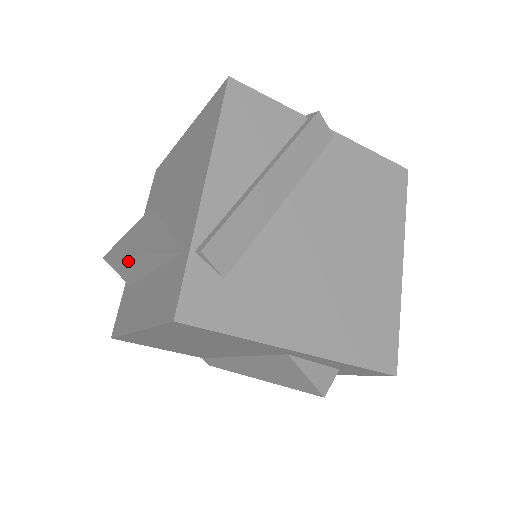
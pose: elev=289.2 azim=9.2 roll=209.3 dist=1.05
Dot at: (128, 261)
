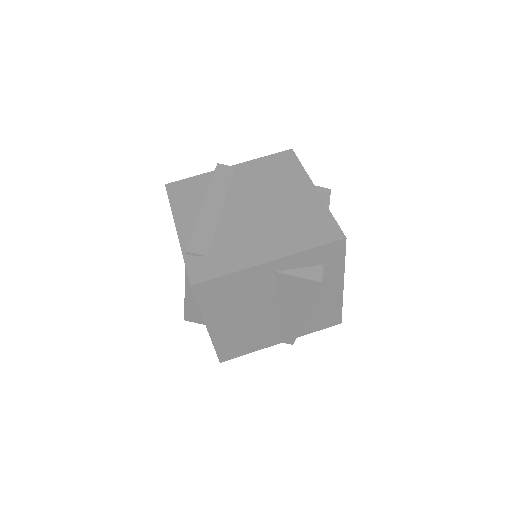
Dot at: (188, 304)
